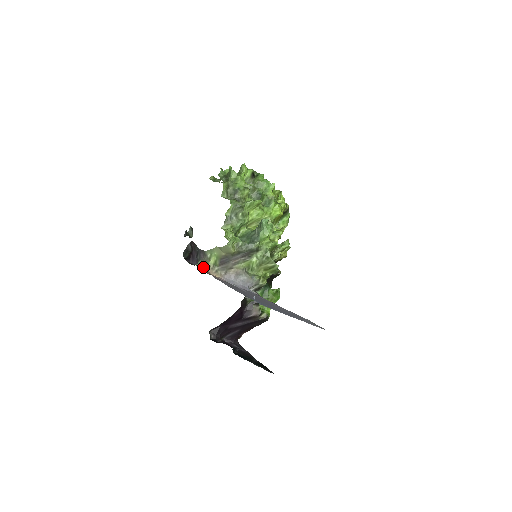
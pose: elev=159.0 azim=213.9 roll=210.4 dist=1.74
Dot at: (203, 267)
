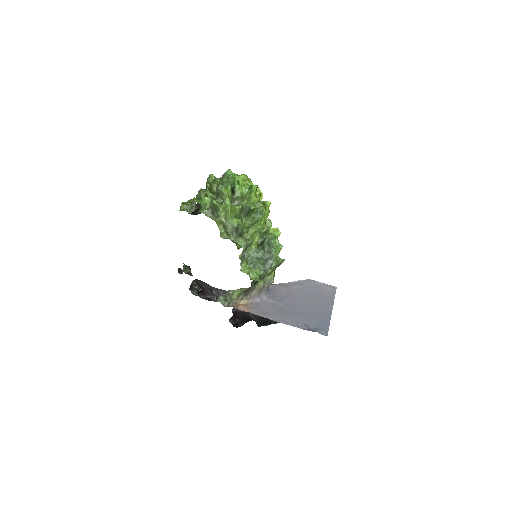
Dot at: (227, 301)
